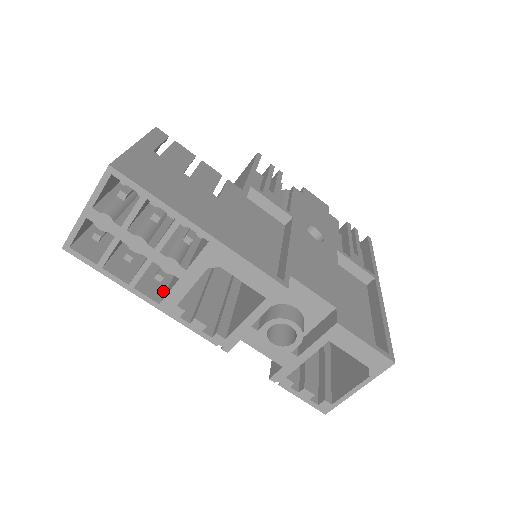
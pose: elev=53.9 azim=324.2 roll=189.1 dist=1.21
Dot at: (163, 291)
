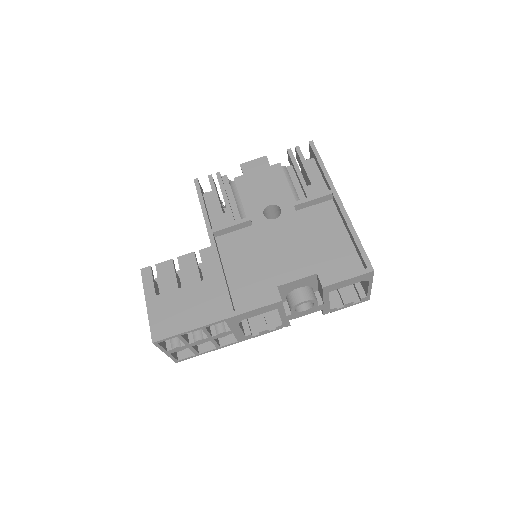
Dot at: occluded
